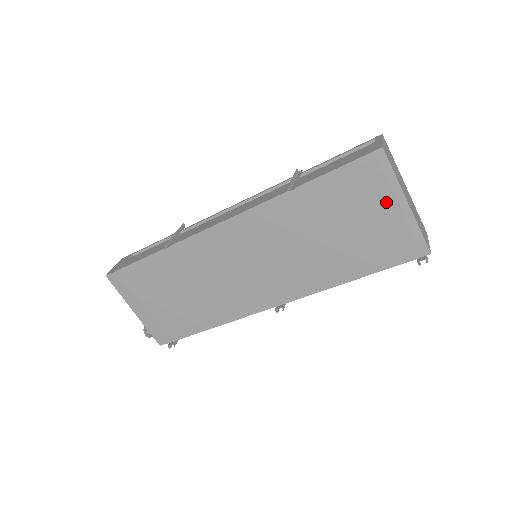
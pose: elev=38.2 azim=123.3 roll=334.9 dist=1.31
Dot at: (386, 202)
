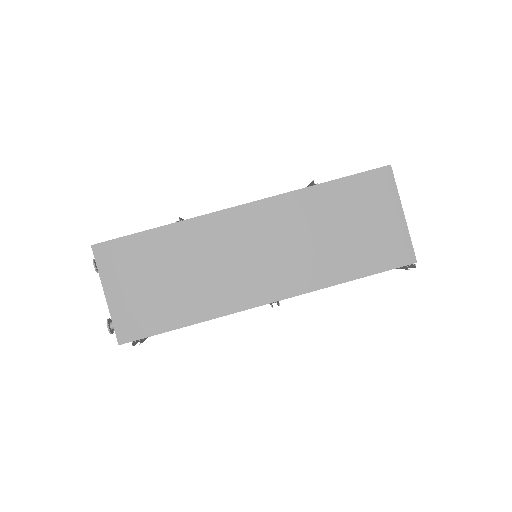
Dot at: (388, 210)
